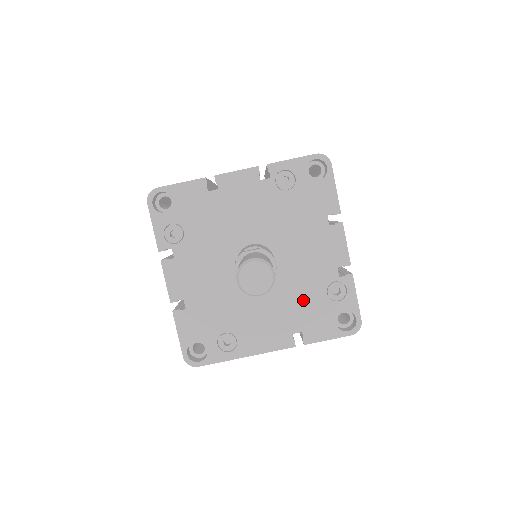
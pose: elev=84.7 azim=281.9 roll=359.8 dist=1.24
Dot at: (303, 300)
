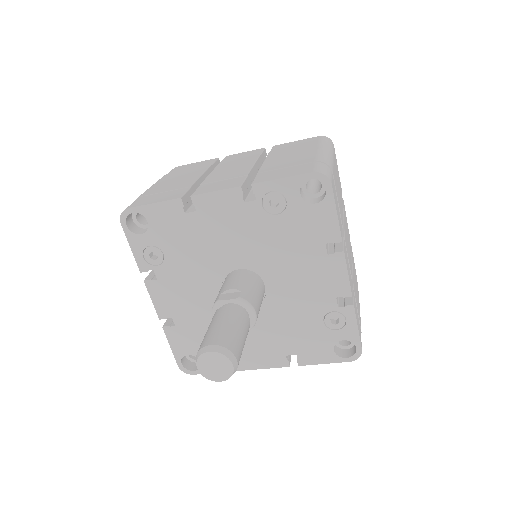
Dot at: (297, 326)
